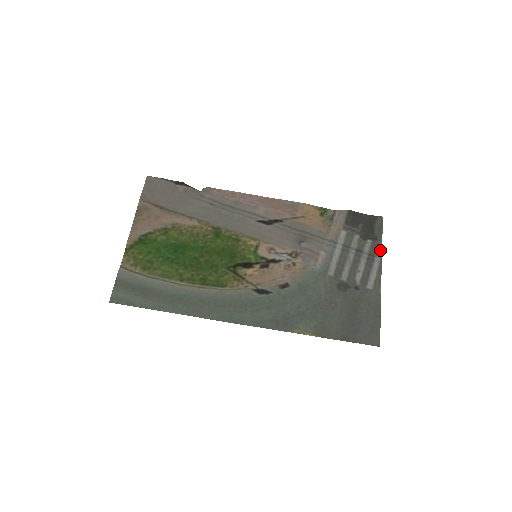
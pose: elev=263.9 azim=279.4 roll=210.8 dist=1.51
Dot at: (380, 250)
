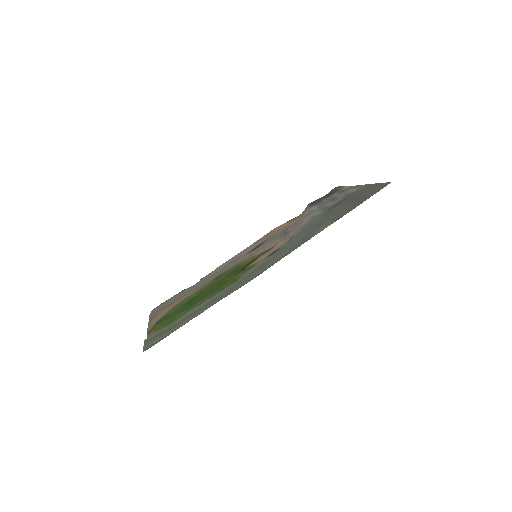
Dot at: (346, 187)
